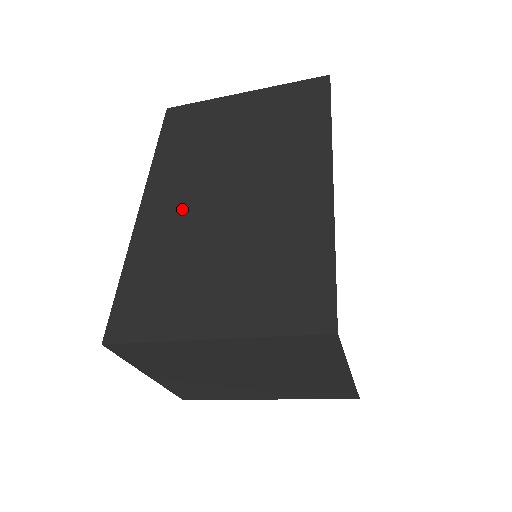
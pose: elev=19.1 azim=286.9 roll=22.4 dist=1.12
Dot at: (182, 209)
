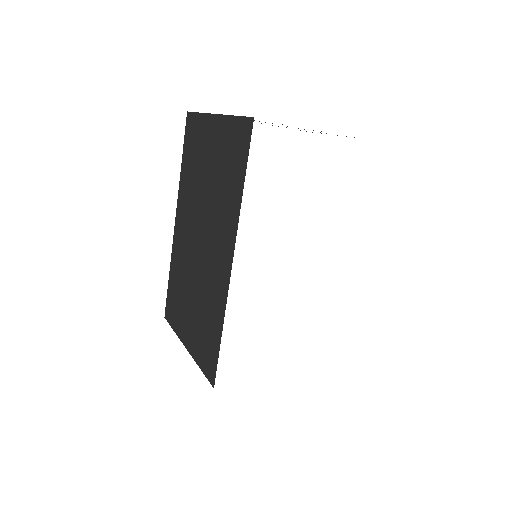
Dot at: (185, 239)
